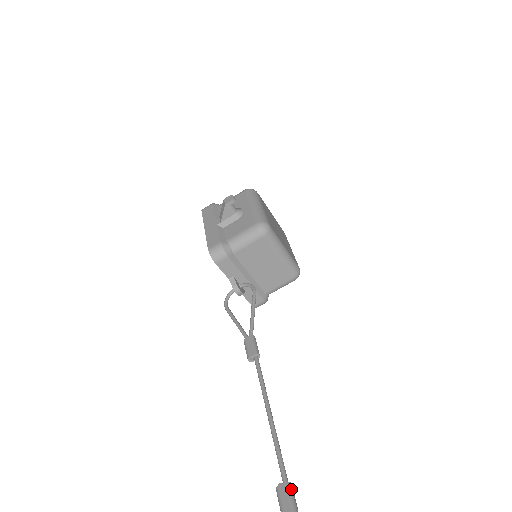
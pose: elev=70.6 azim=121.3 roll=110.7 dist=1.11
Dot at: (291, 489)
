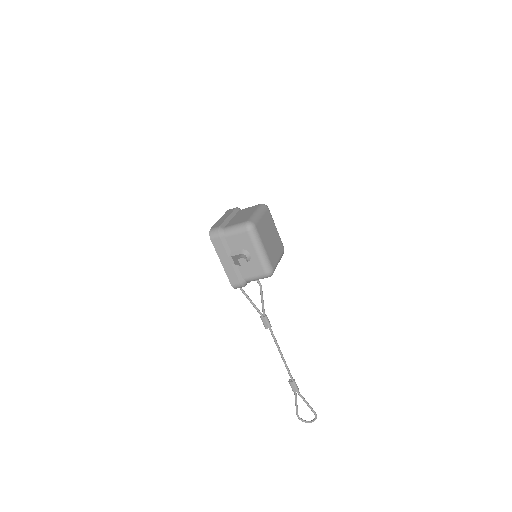
Dot at: (295, 383)
